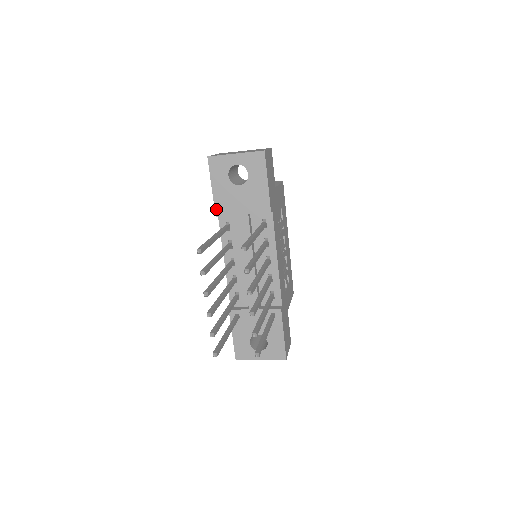
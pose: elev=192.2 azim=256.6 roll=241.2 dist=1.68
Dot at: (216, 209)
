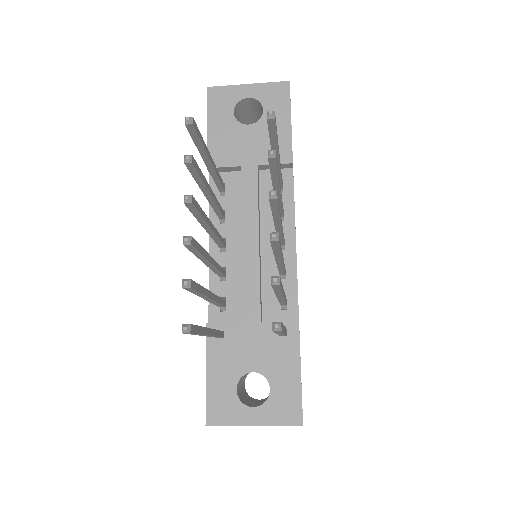
Dot at: occluded
